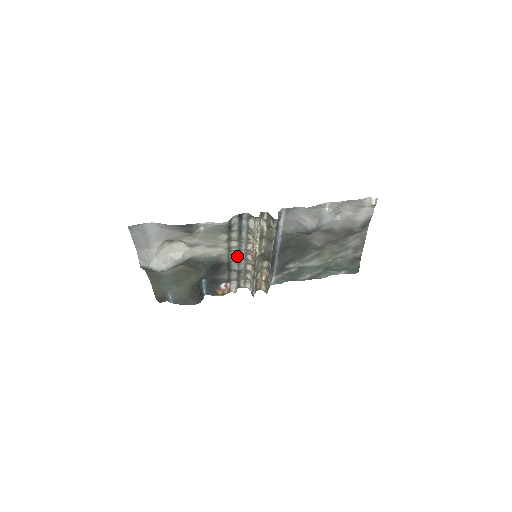
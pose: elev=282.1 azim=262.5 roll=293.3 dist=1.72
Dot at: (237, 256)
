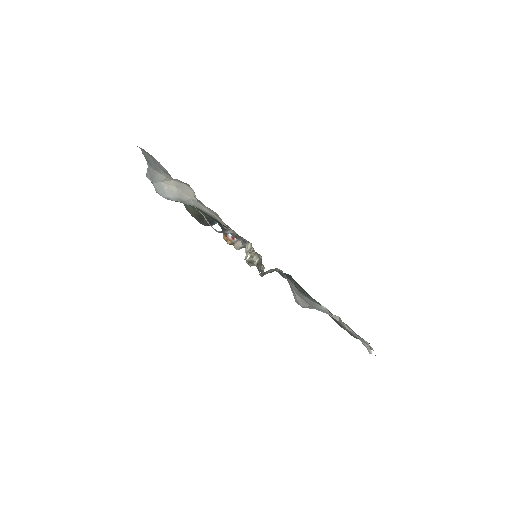
Dot at: occluded
